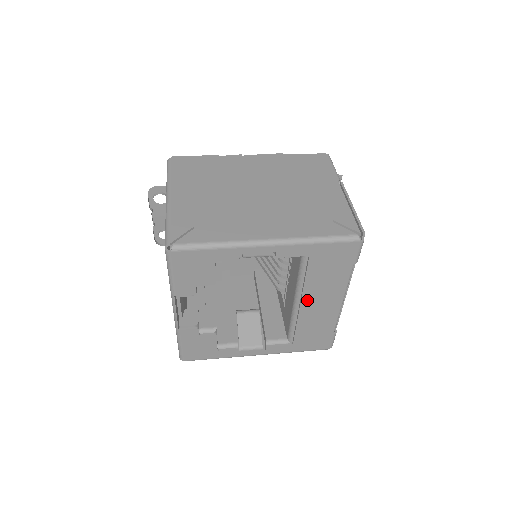
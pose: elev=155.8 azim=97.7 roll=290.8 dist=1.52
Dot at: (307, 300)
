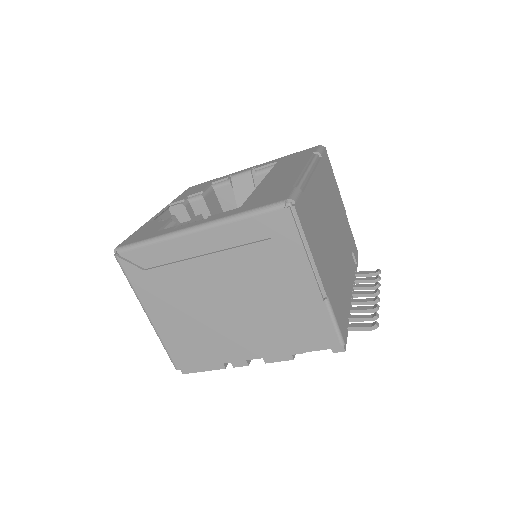
Dot at: (270, 177)
